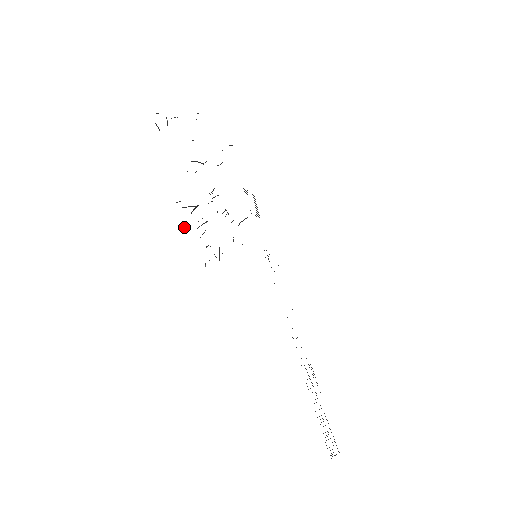
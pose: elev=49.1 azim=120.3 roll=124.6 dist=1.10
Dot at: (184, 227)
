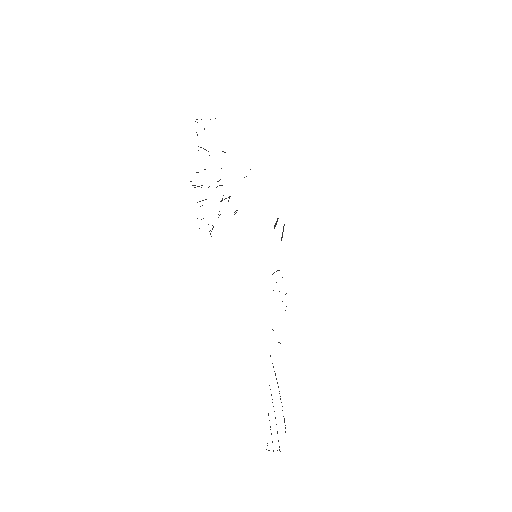
Dot at: occluded
